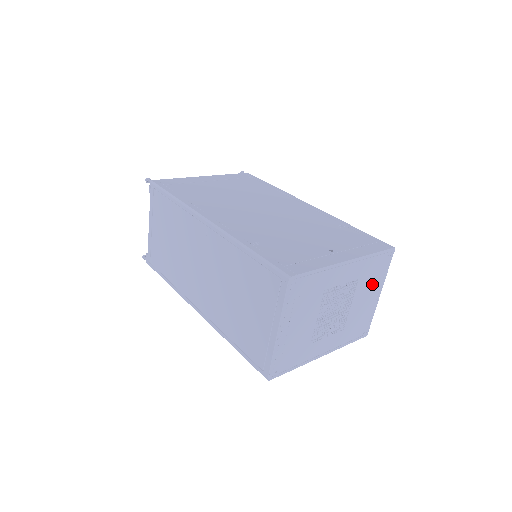
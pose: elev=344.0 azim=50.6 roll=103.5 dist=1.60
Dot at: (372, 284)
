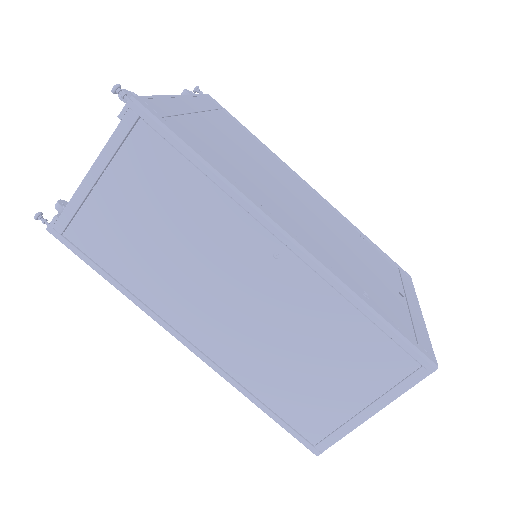
Dot at: occluded
